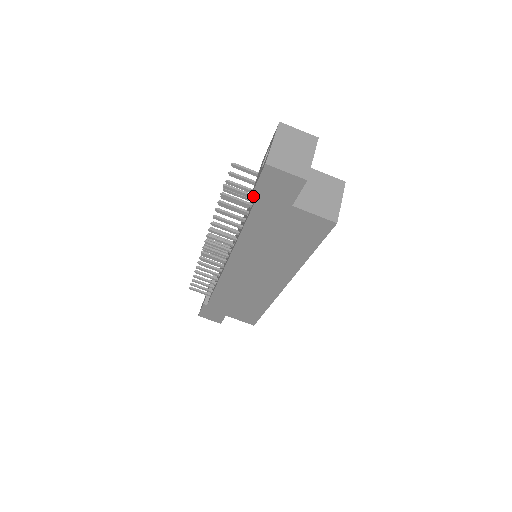
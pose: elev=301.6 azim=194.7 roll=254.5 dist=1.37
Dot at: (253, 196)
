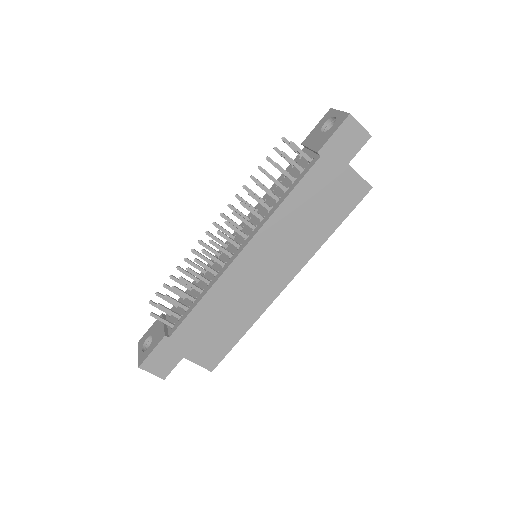
Dot at: (322, 149)
